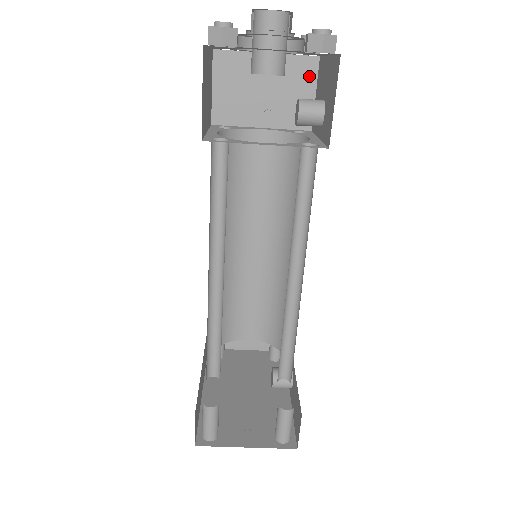
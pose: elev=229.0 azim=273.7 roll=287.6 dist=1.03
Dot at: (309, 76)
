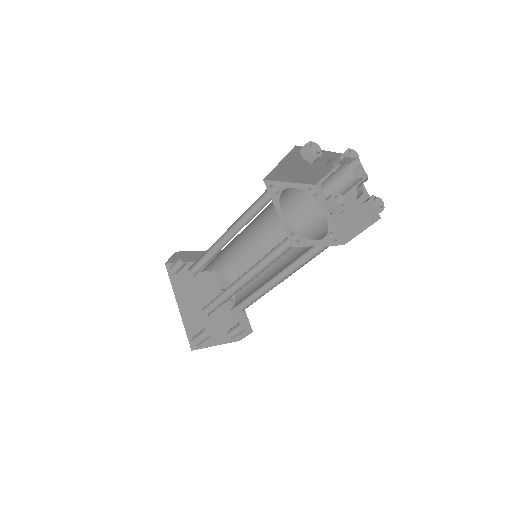
Dot at: occluded
